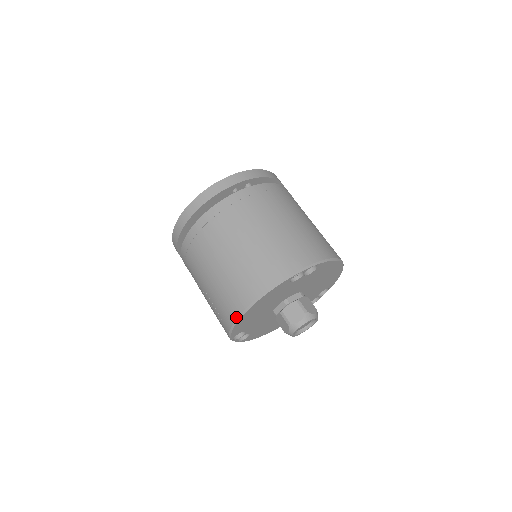
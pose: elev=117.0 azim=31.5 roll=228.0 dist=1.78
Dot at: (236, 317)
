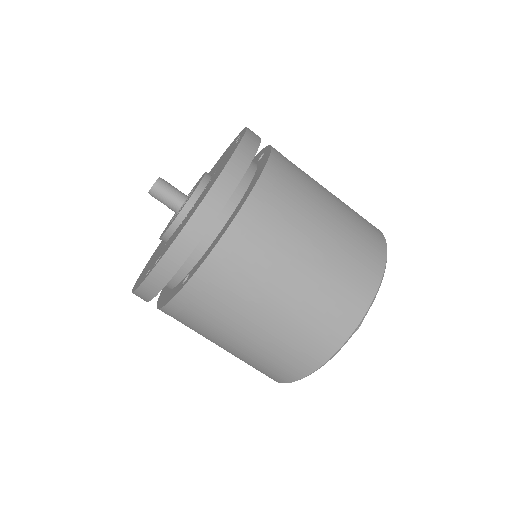
Dot at: occluded
